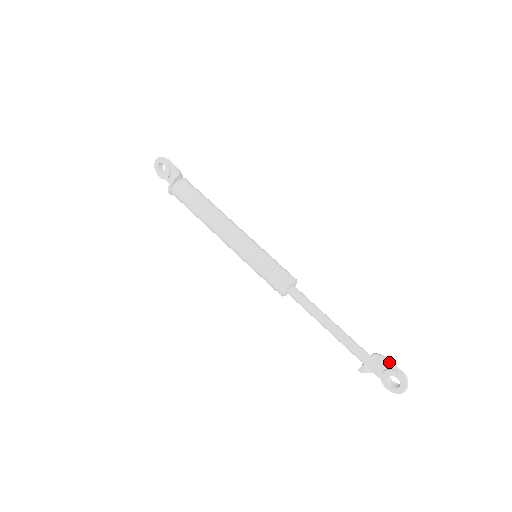
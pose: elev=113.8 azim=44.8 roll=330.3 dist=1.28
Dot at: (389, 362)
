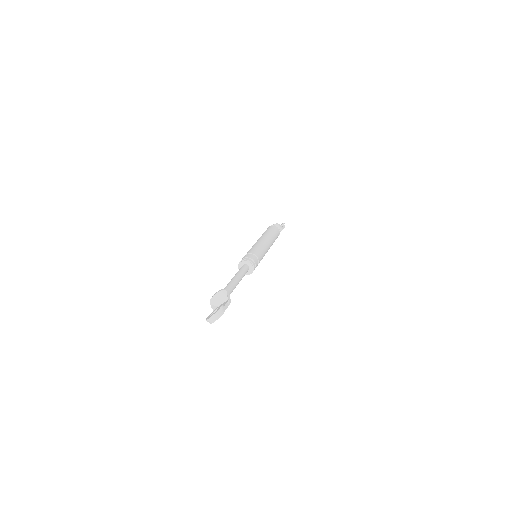
Dot at: (228, 303)
